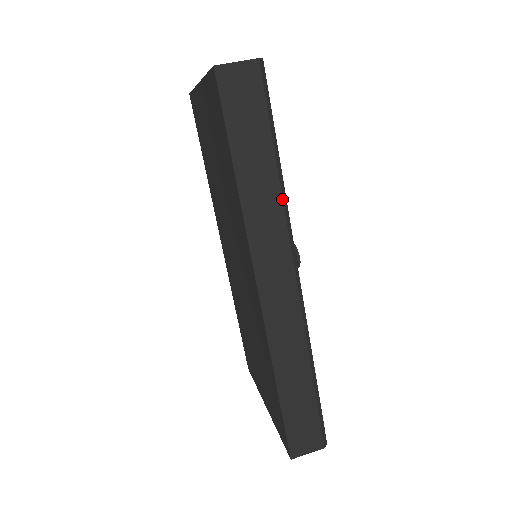
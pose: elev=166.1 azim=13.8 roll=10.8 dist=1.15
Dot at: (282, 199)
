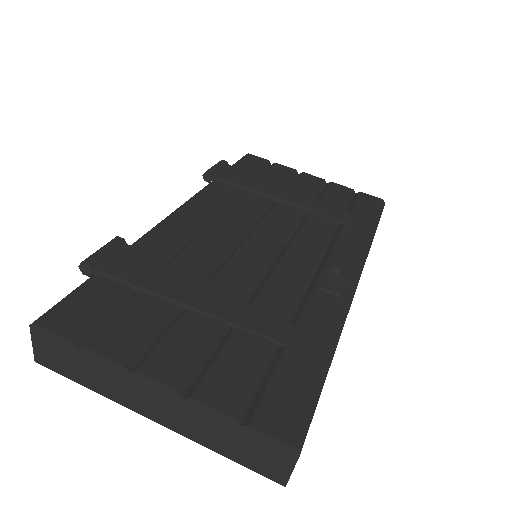
Dot at: occluded
